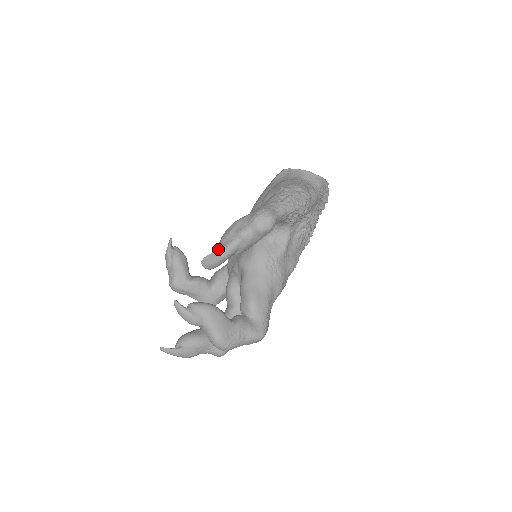
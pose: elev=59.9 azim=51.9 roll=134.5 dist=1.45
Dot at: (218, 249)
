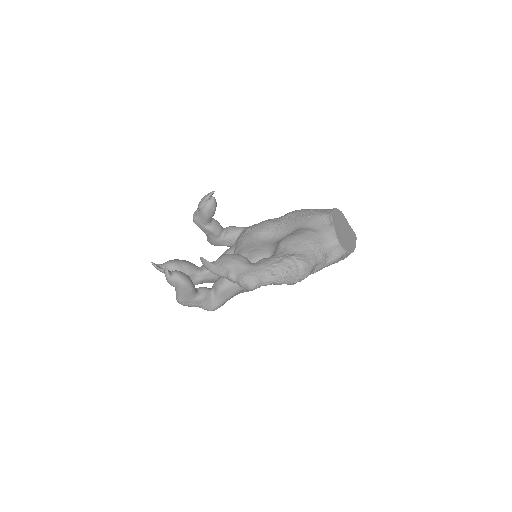
Dot at: (212, 265)
